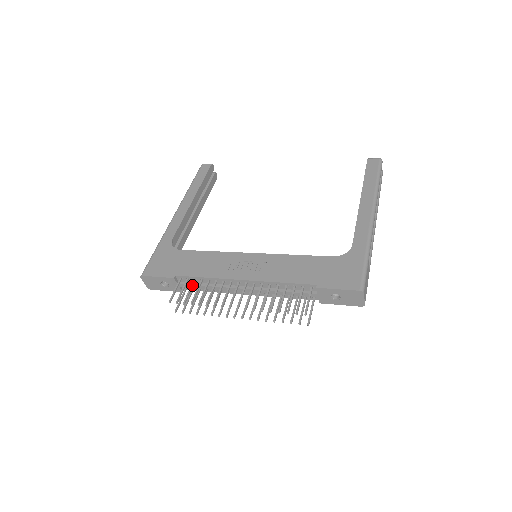
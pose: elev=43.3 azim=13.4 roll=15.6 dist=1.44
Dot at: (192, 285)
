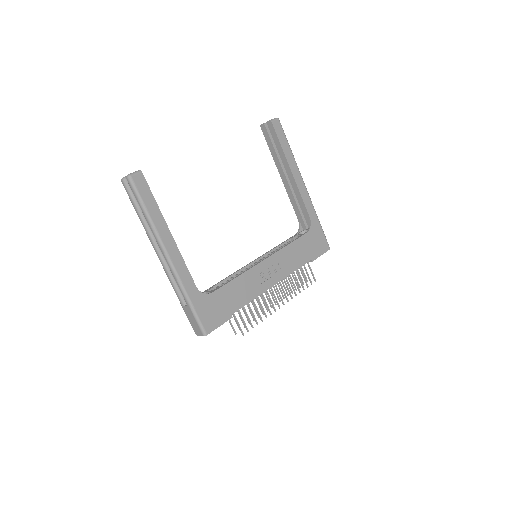
Dot at: (246, 312)
